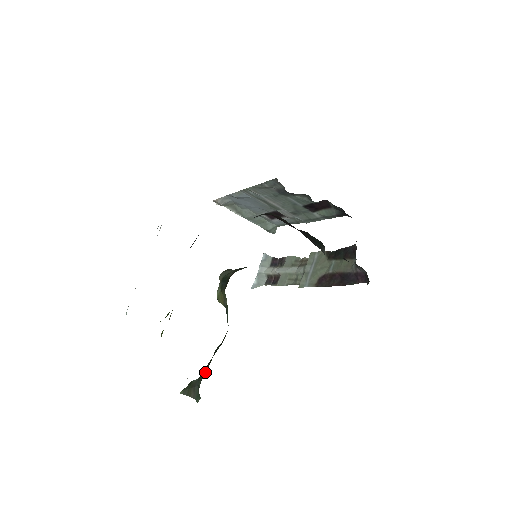
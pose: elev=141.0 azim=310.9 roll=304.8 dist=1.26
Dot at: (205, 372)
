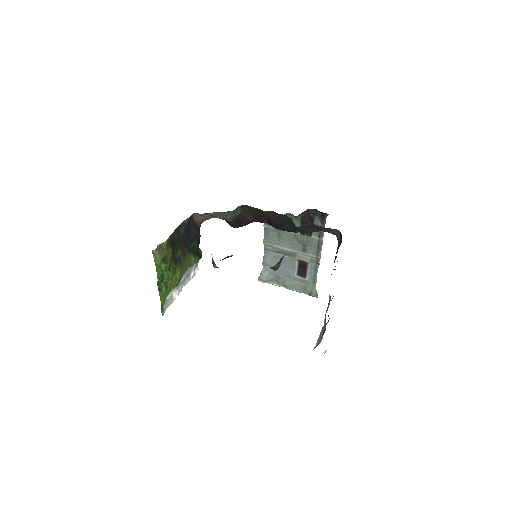
Dot at: occluded
